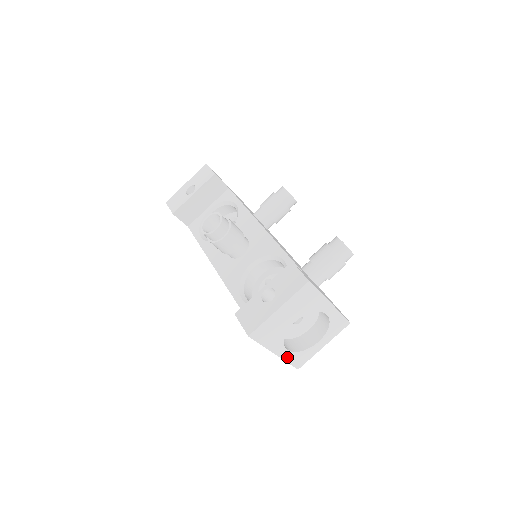
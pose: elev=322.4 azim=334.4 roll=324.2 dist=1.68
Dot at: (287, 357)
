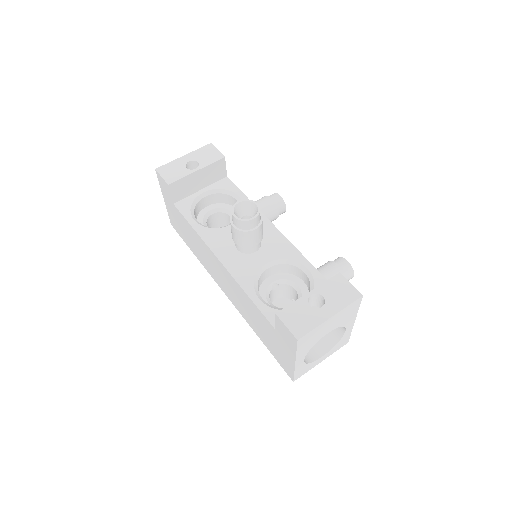
Dot at: (298, 367)
